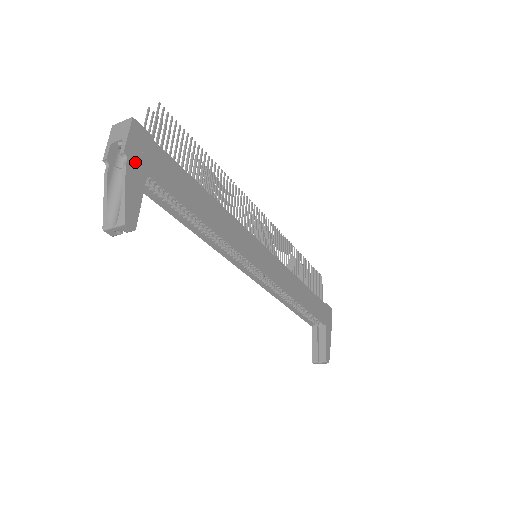
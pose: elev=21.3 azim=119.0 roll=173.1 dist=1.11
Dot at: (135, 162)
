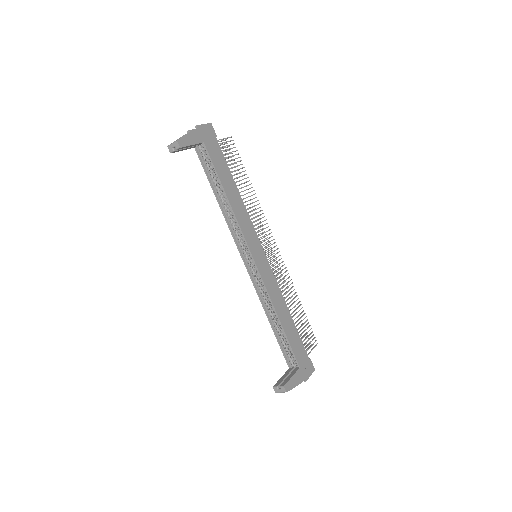
Dot at: (200, 133)
